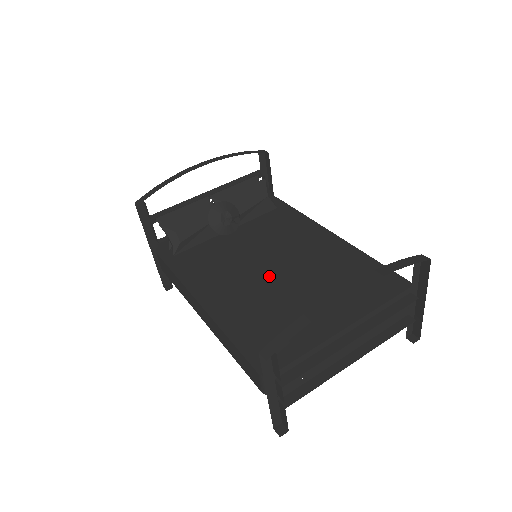
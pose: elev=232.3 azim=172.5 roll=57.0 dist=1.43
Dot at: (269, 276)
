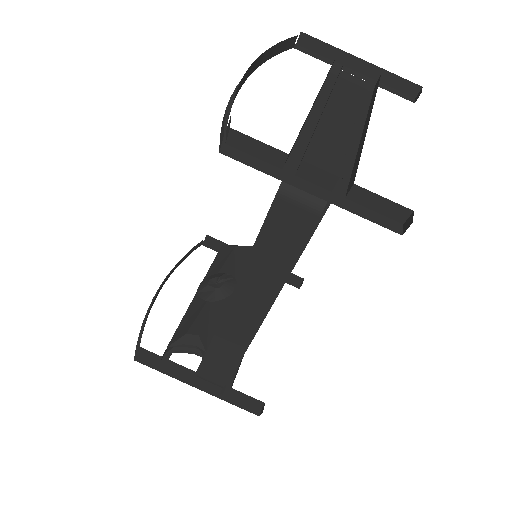
Dot at: occluded
